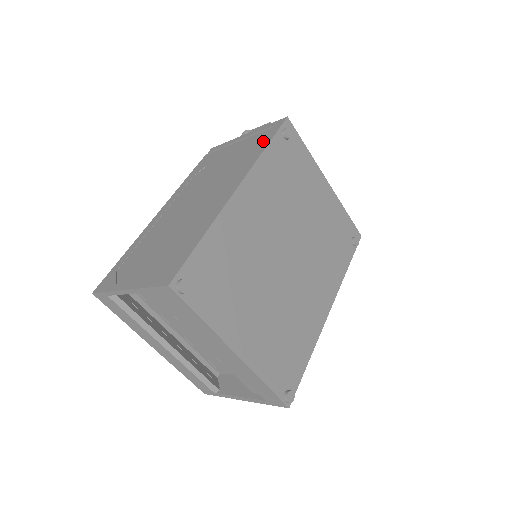
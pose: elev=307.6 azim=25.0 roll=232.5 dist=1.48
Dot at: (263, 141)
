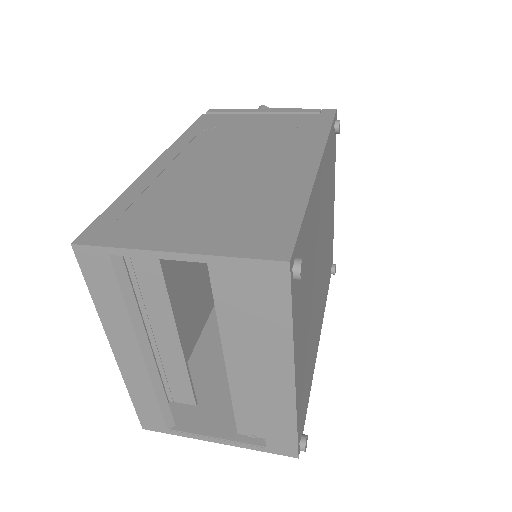
Dot at: (317, 123)
